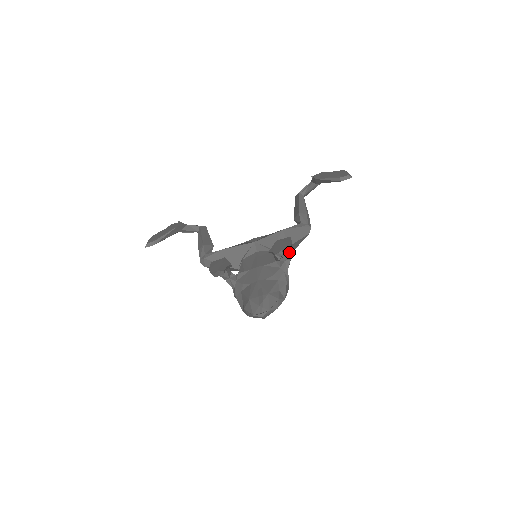
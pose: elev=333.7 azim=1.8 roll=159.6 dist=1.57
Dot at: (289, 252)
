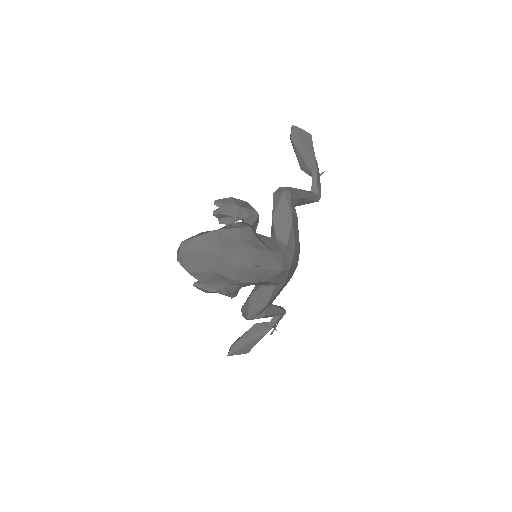
Dot at: (239, 208)
